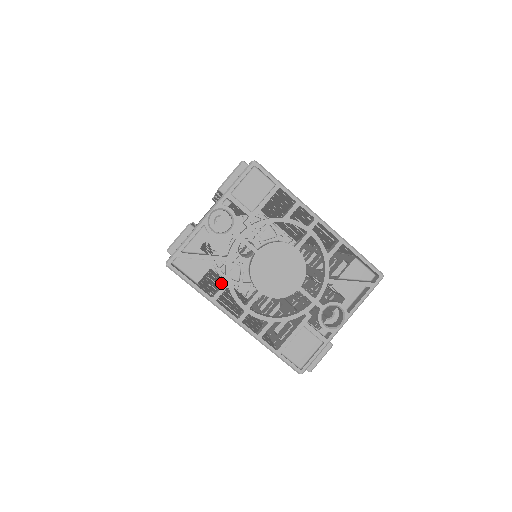
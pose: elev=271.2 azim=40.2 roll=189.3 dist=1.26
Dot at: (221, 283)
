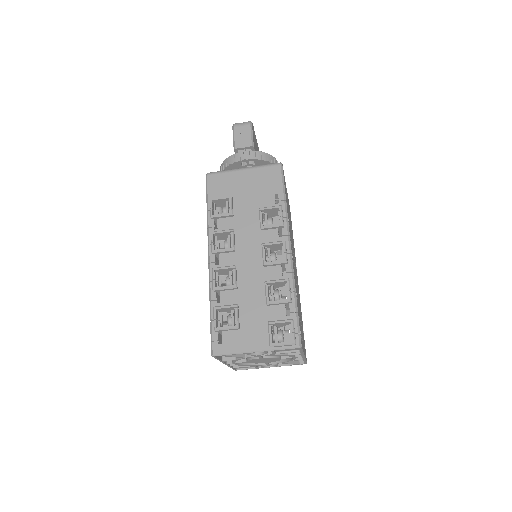
Dot at: occluded
